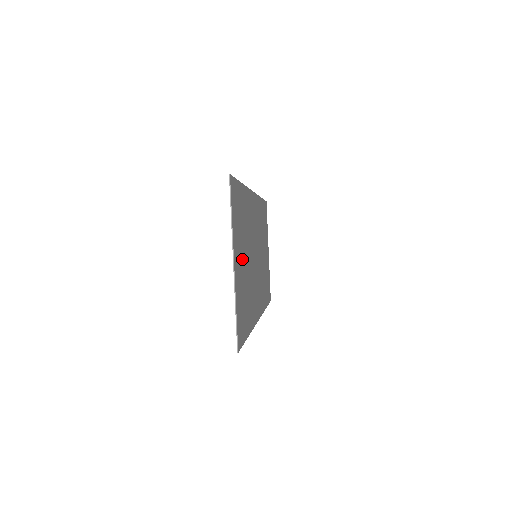
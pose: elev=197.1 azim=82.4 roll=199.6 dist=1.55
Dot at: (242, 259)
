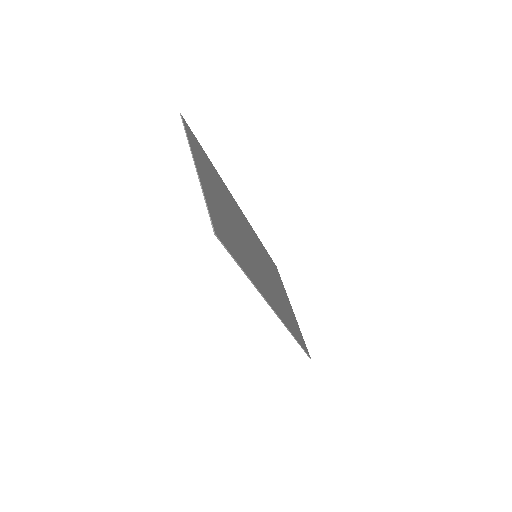
Dot at: (217, 198)
